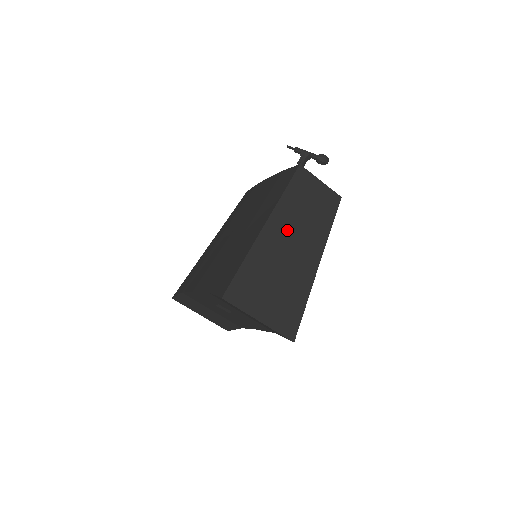
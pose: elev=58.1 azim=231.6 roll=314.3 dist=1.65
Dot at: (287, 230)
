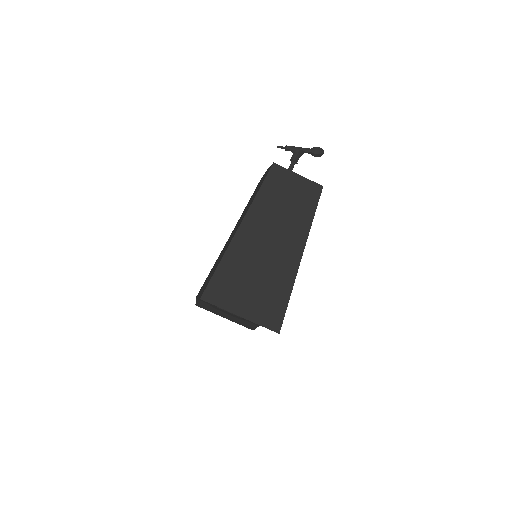
Dot at: (264, 227)
